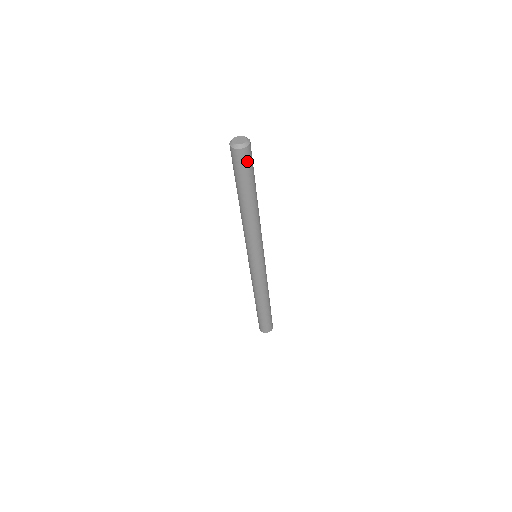
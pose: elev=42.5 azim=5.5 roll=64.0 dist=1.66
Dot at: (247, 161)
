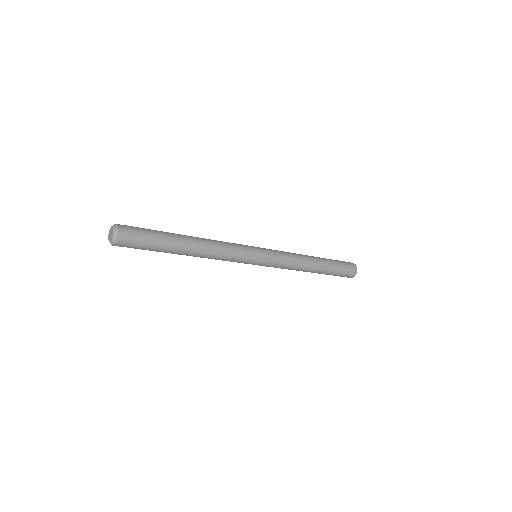
Dot at: (131, 247)
